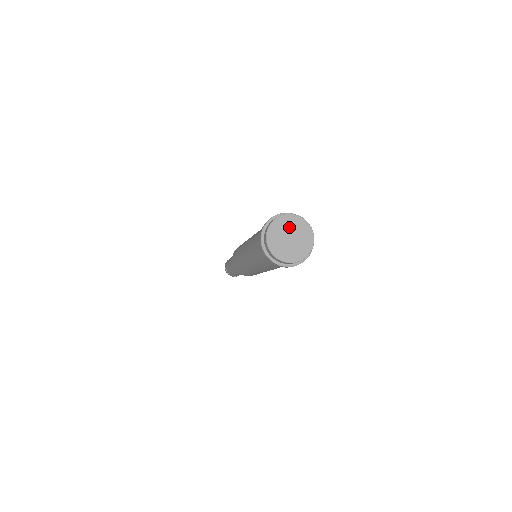
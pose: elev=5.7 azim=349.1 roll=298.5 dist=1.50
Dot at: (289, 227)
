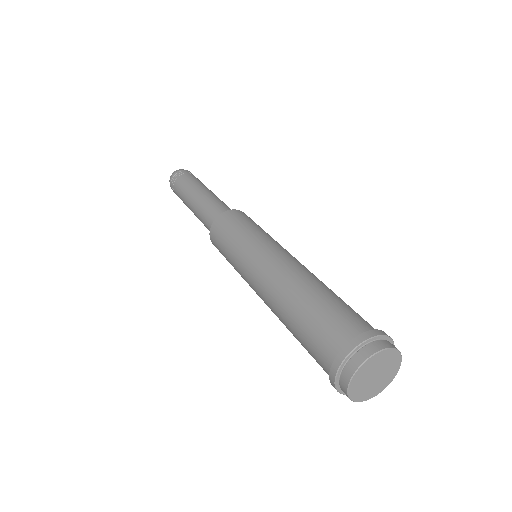
Dot at: (369, 372)
